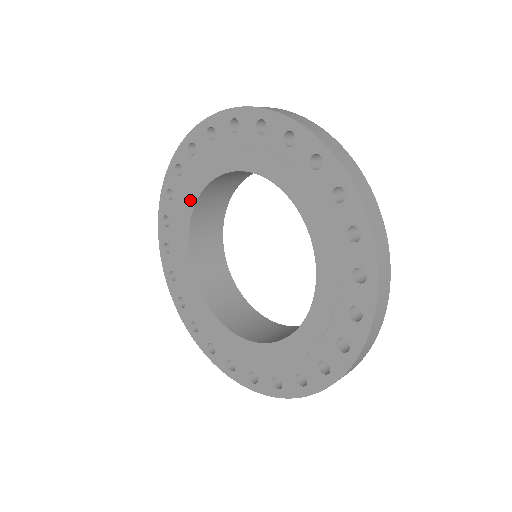
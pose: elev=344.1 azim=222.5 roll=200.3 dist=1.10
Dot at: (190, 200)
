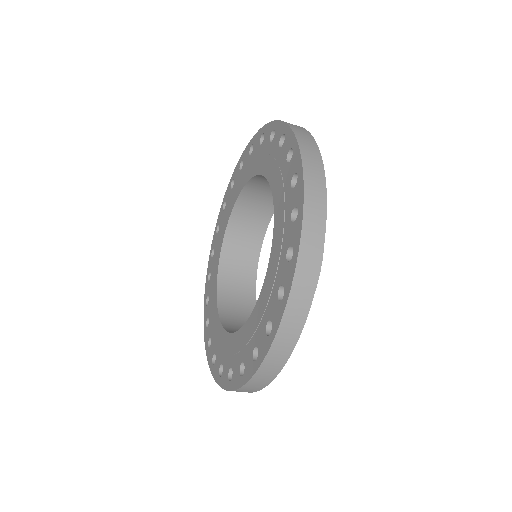
Dot at: (217, 262)
